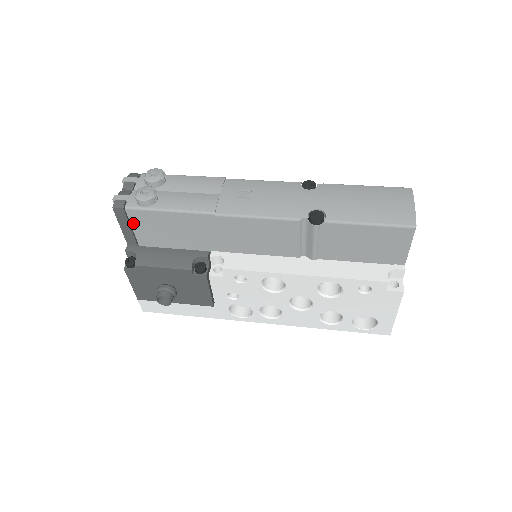
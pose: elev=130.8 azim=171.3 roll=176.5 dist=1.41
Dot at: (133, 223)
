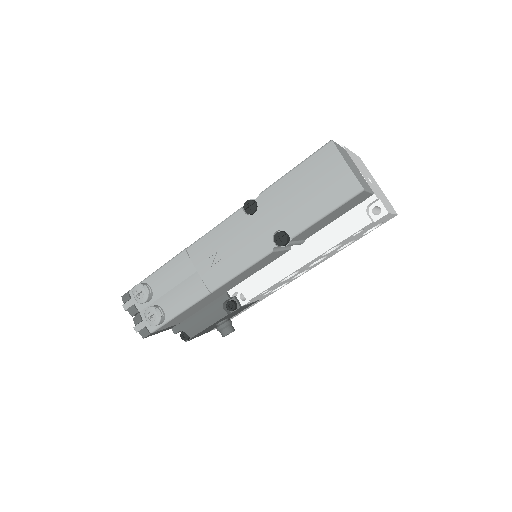
Dot at: (164, 328)
